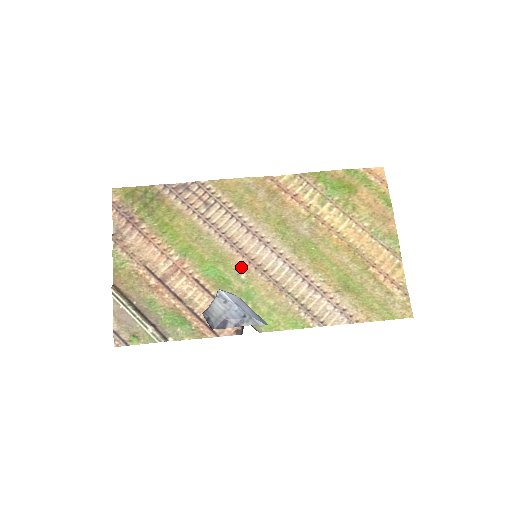
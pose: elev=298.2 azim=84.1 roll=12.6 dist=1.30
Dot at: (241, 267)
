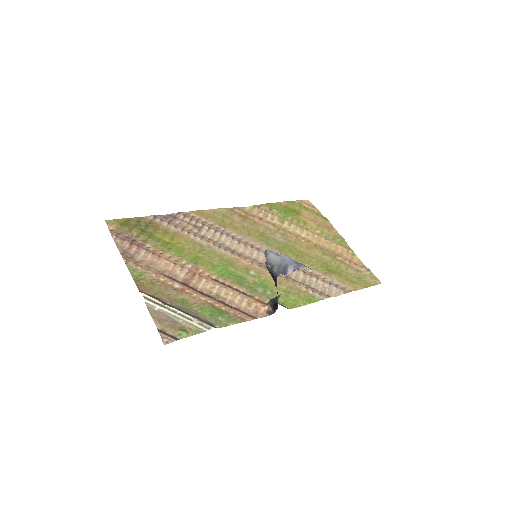
Dot at: (247, 266)
